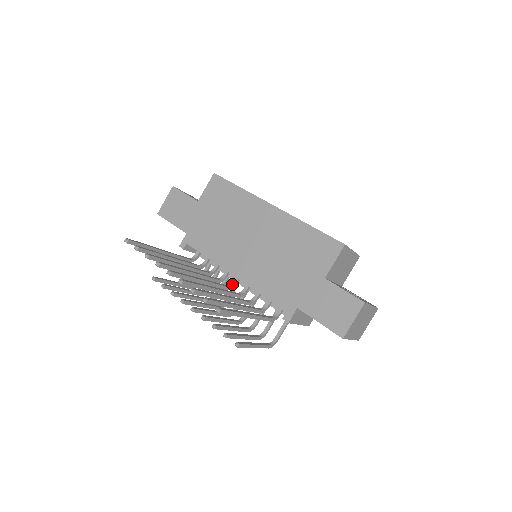
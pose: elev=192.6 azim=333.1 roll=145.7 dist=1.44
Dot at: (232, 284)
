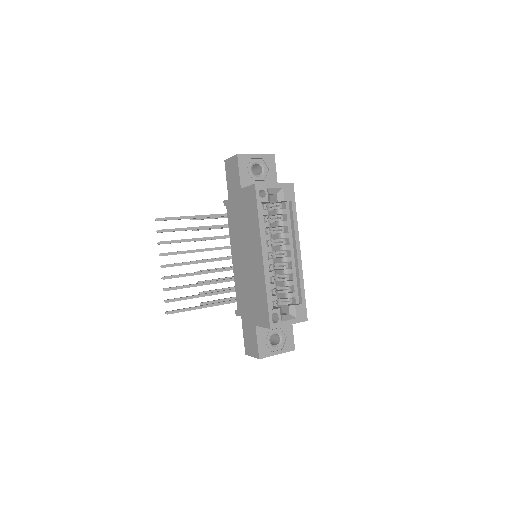
Dot at: occluded
